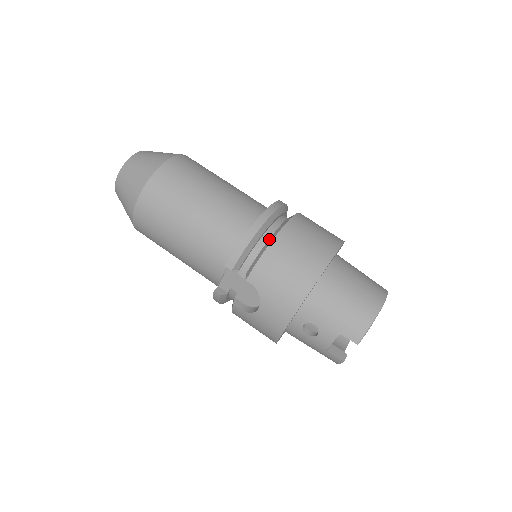
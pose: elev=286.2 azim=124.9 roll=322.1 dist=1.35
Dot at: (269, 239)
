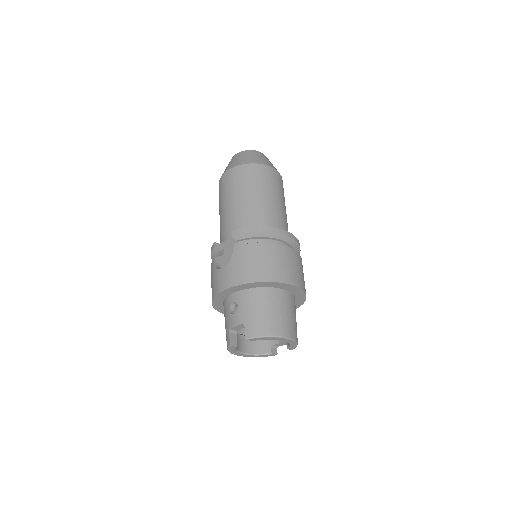
Dot at: (267, 242)
